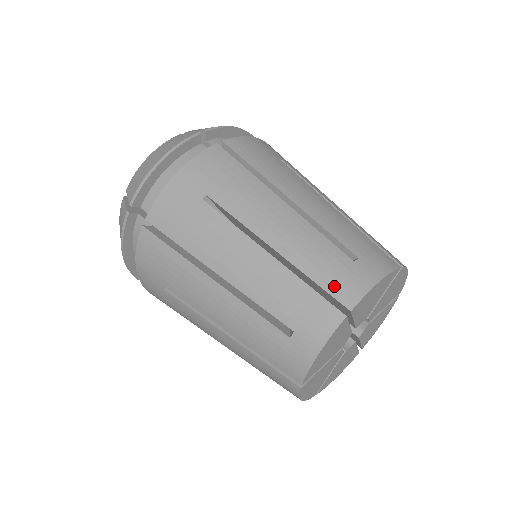
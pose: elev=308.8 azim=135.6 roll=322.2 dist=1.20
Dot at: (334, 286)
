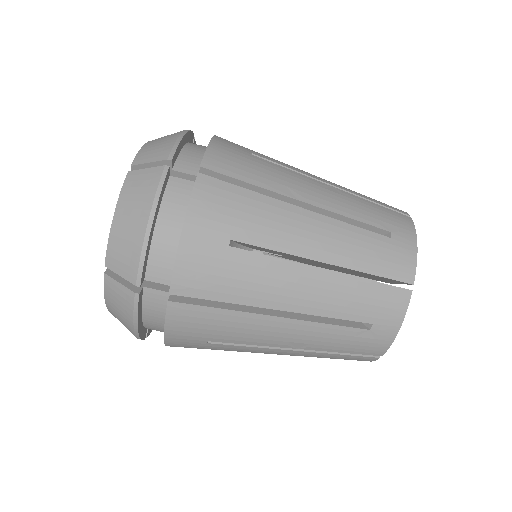
Dot at: (362, 351)
